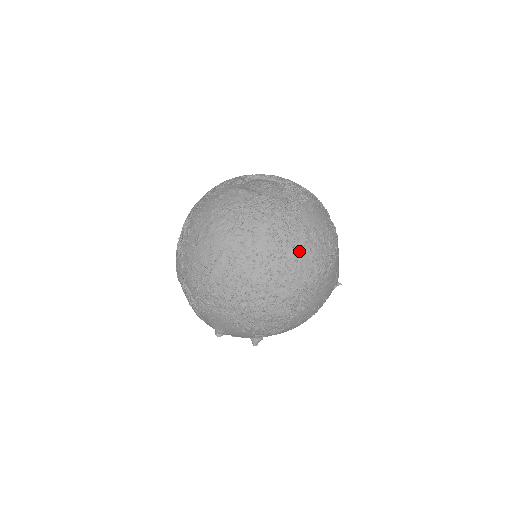
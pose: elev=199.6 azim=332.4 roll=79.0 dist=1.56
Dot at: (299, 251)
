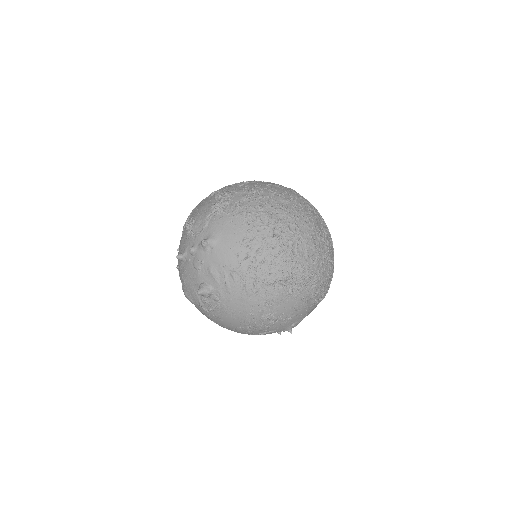
Dot at: (328, 257)
